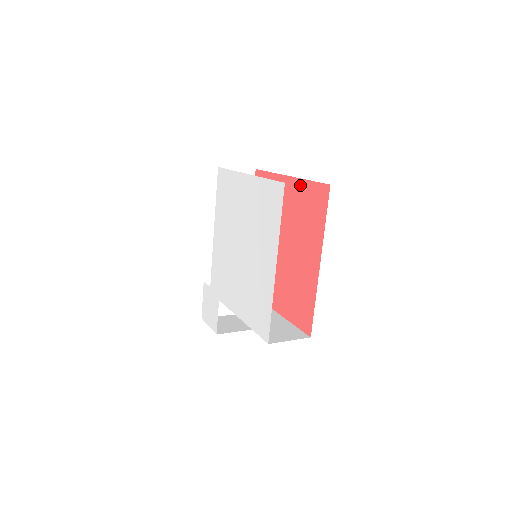
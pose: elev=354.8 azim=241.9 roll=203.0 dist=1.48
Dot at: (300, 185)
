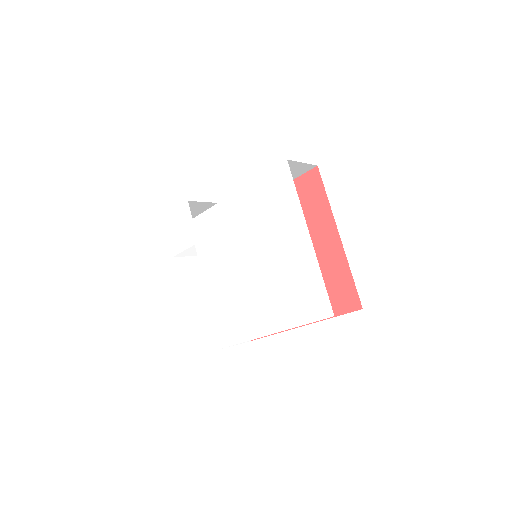
Dot at: (341, 262)
